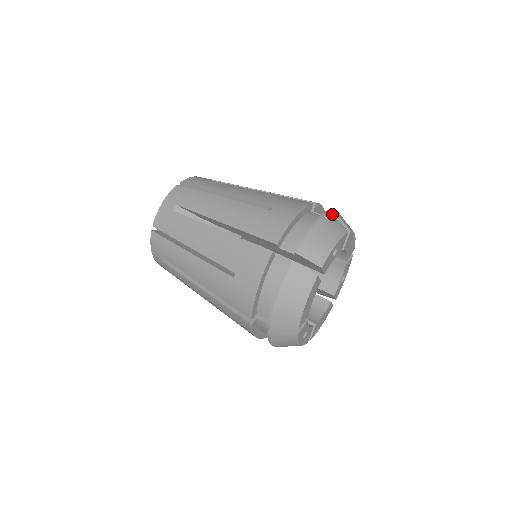
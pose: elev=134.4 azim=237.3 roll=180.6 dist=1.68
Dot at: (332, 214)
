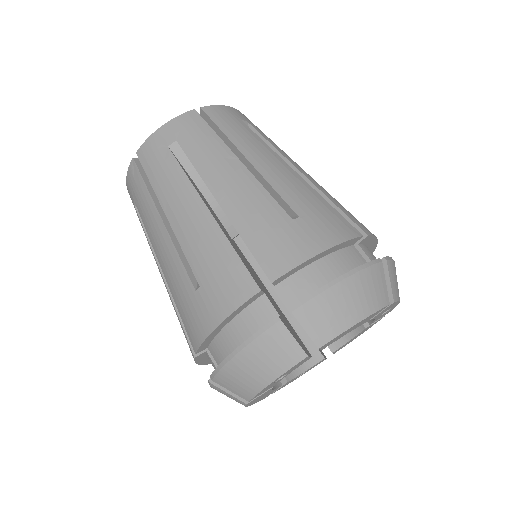
Dot at: (278, 329)
